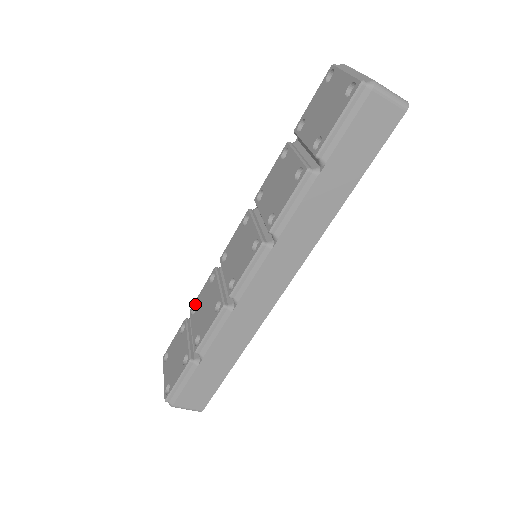
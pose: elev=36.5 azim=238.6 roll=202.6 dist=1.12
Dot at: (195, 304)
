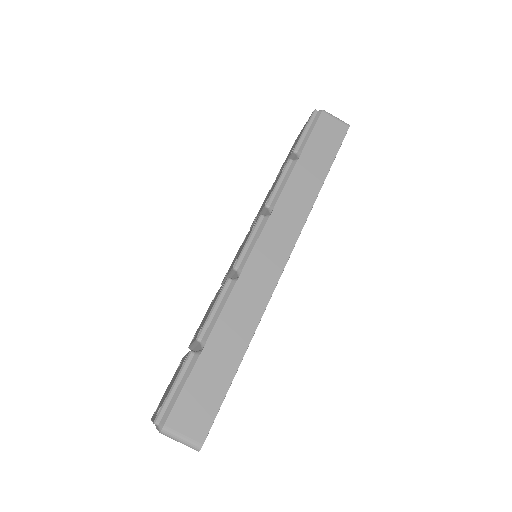
Dot at: (195, 333)
